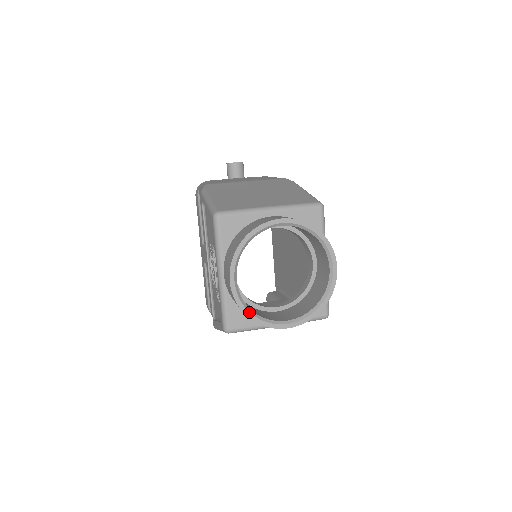
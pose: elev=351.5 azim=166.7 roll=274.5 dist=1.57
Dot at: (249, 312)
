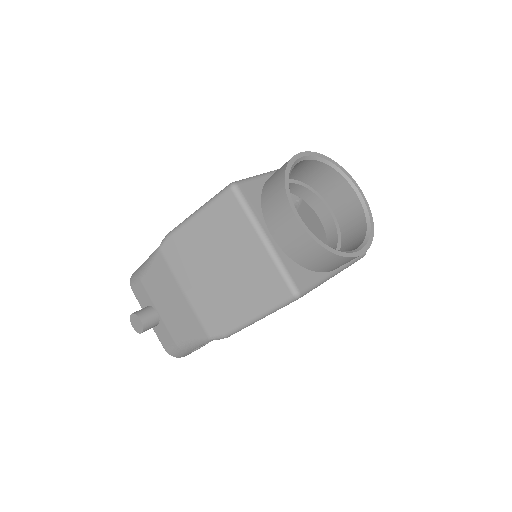
Dot at: (289, 173)
